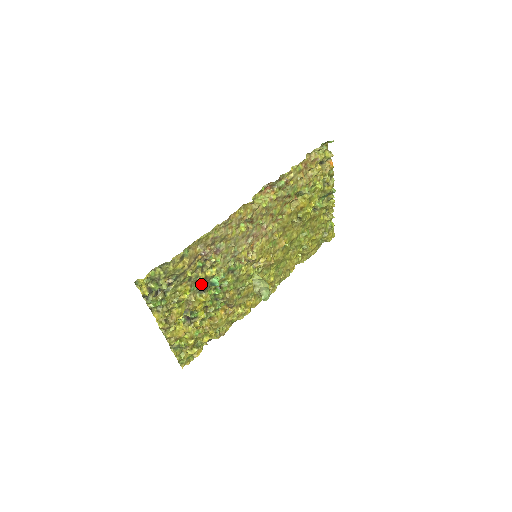
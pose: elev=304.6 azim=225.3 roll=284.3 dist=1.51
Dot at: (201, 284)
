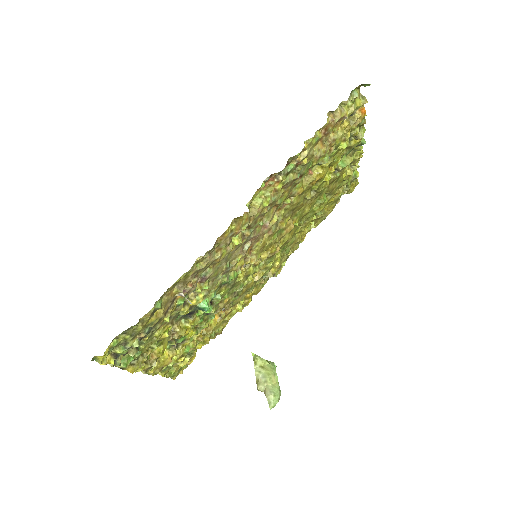
Dot at: occluded
